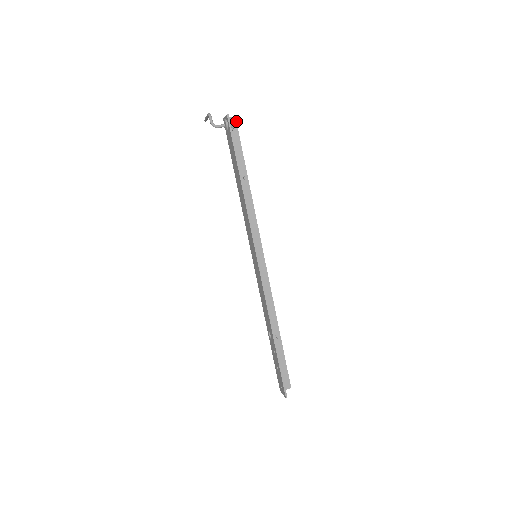
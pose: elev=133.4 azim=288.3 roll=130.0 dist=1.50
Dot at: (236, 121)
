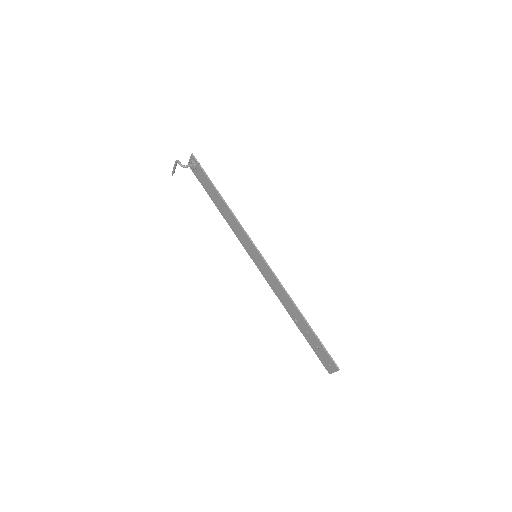
Dot at: occluded
